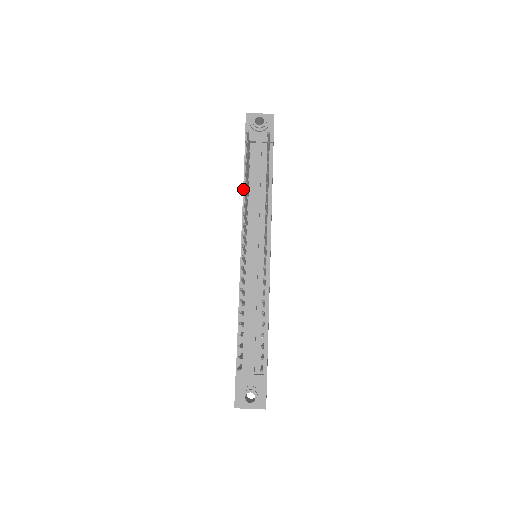
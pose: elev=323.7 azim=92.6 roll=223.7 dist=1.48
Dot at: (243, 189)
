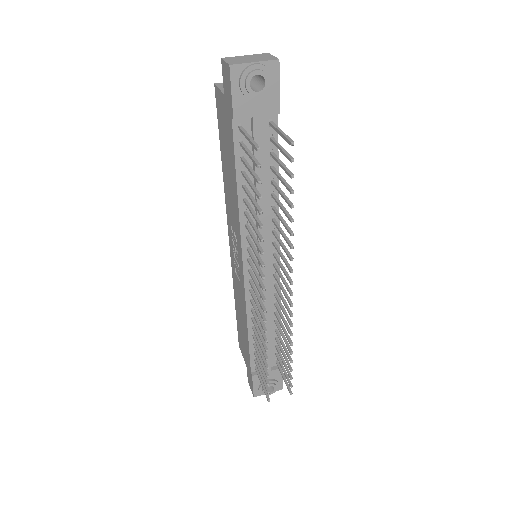
Dot at: (237, 193)
